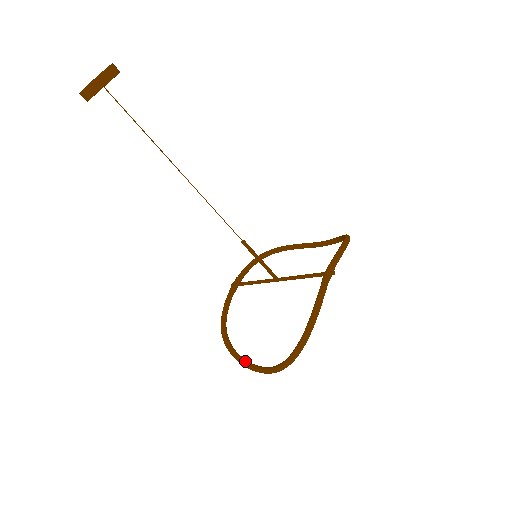
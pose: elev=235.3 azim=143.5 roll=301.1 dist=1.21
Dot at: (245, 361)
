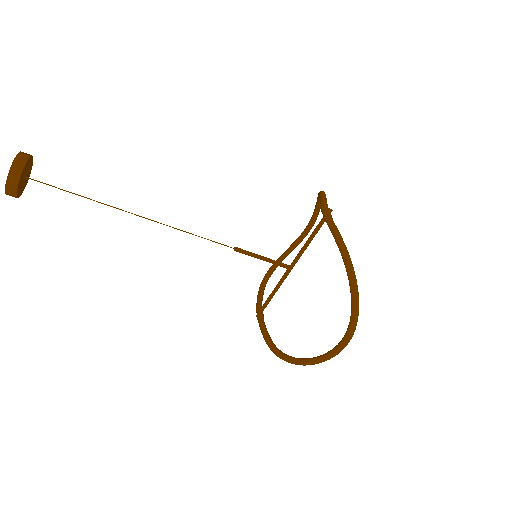
Dot at: (318, 357)
